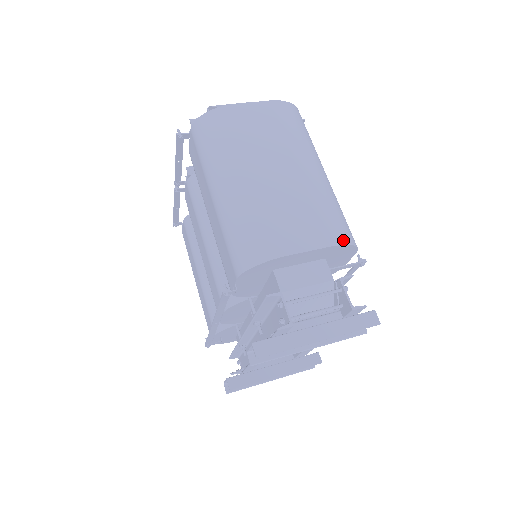
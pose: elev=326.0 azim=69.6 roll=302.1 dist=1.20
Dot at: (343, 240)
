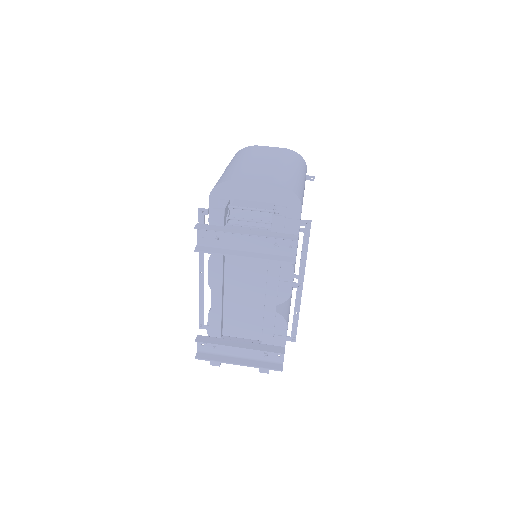
Dot at: (286, 186)
